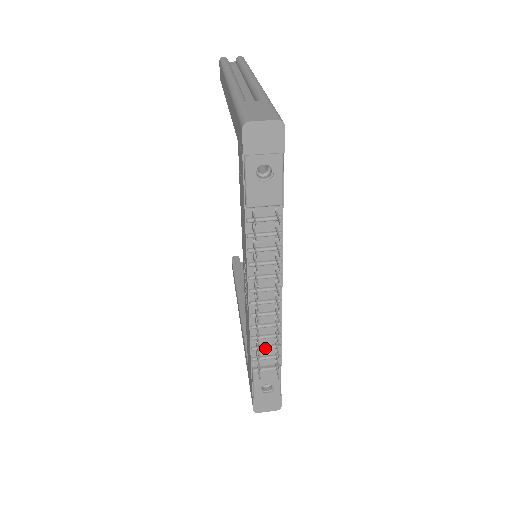
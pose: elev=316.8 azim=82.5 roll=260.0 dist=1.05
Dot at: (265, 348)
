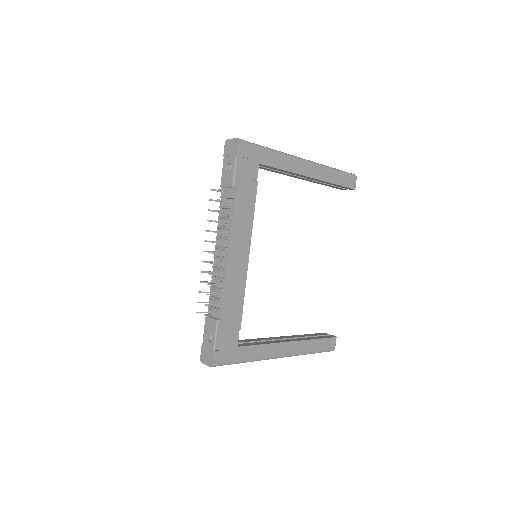
Dot at: (214, 298)
